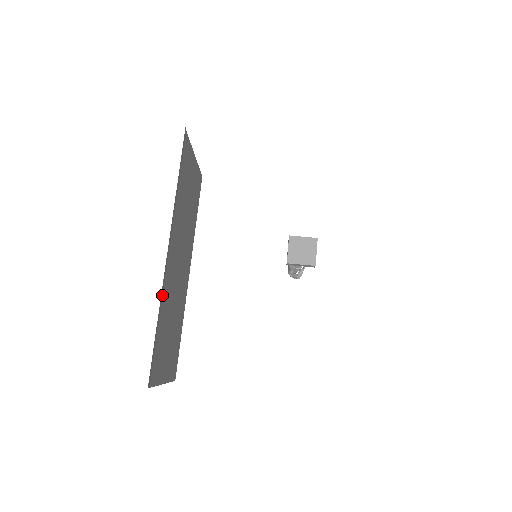
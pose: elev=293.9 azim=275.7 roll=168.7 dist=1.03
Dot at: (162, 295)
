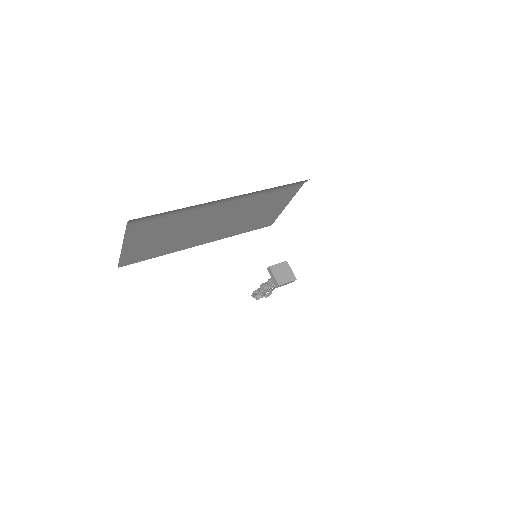
Dot at: (194, 209)
